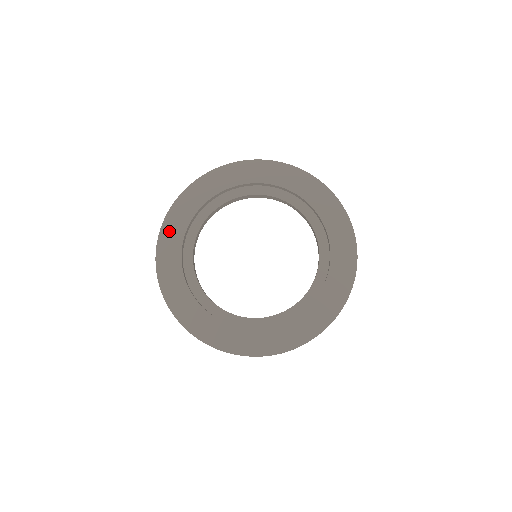
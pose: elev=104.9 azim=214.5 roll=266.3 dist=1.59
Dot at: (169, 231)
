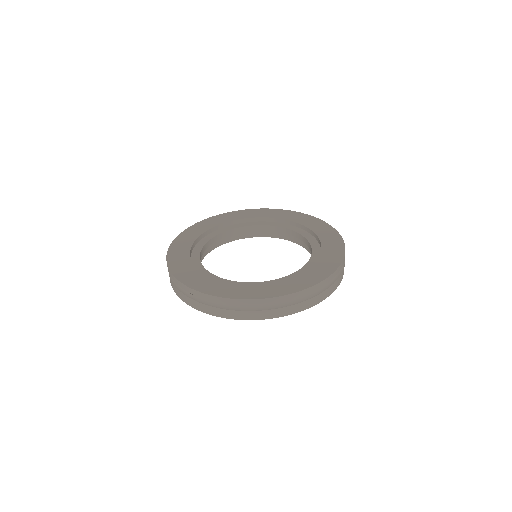
Dot at: (177, 265)
